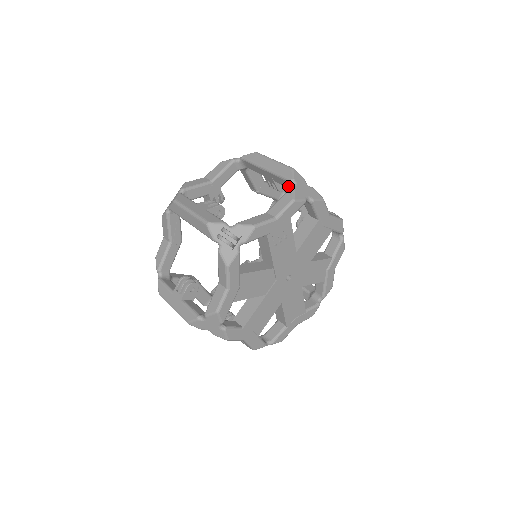
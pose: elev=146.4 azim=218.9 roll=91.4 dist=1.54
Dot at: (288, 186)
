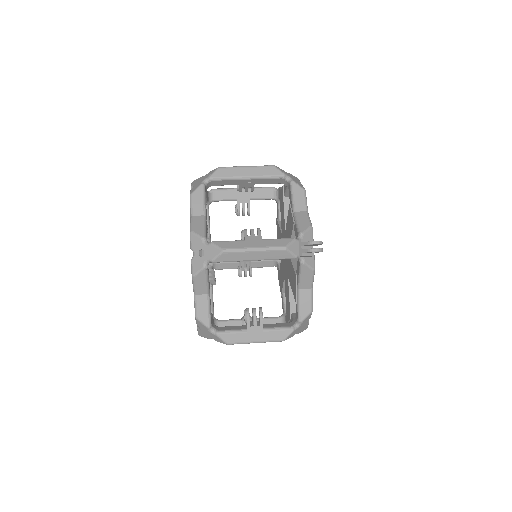
Dot at: (277, 182)
